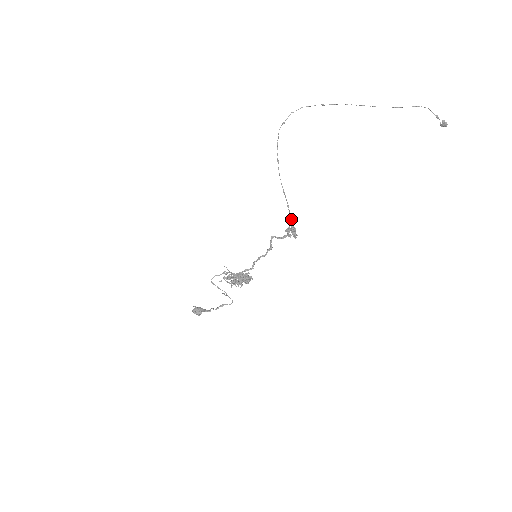
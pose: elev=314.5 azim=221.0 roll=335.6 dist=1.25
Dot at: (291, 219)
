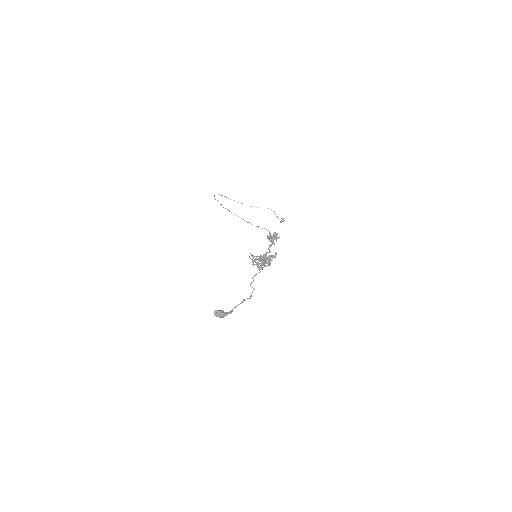
Dot at: occluded
